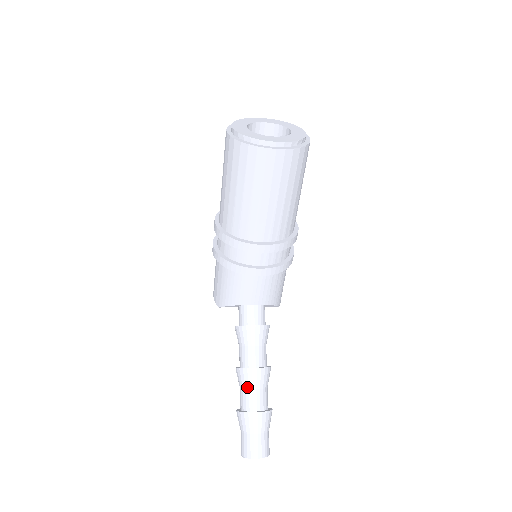
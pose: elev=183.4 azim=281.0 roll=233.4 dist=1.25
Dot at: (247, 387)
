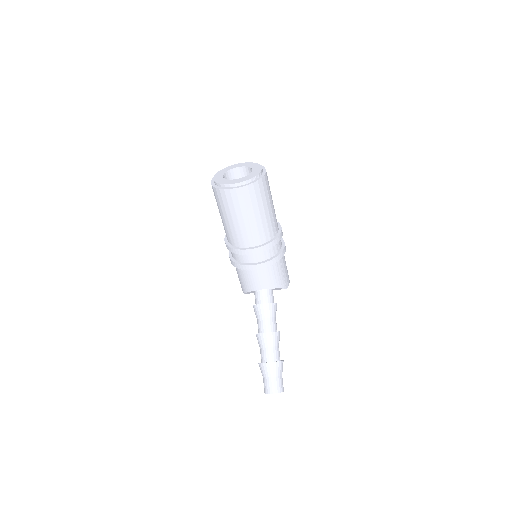
Dot at: (262, 346)
